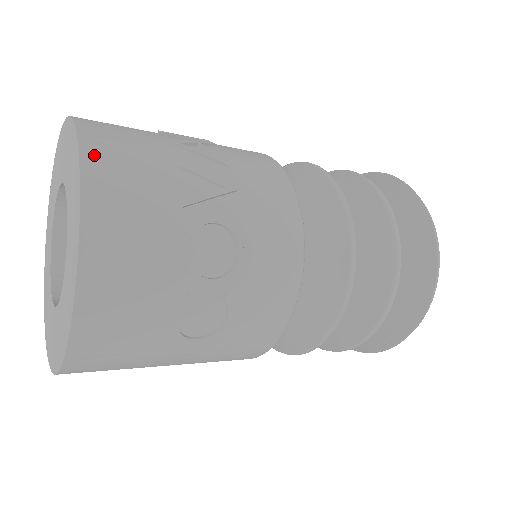
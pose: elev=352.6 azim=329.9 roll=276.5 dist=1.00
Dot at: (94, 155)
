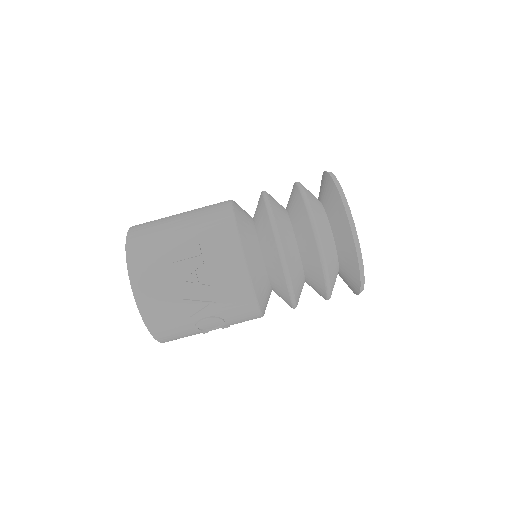
Dot at: (146, 312)
